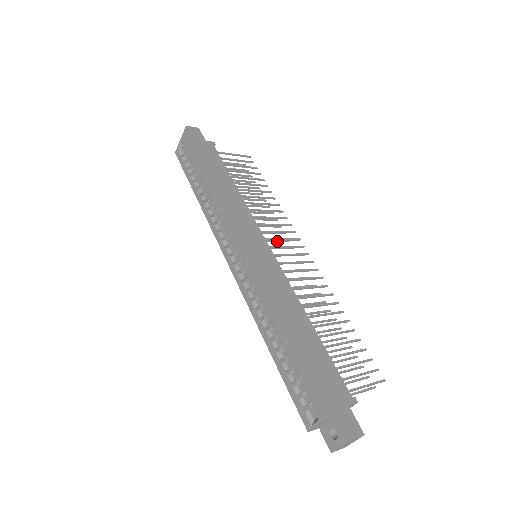
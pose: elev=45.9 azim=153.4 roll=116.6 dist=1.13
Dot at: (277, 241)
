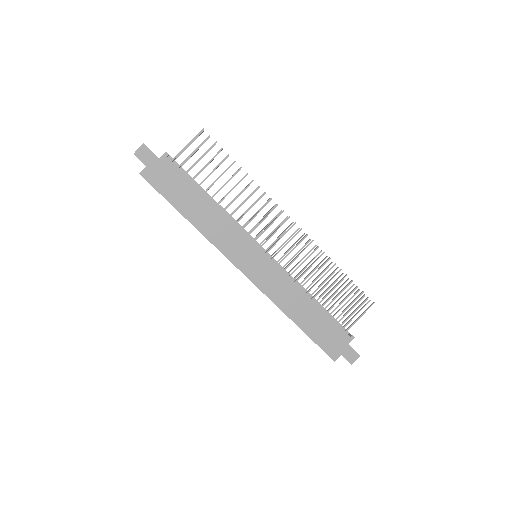
Dot at: occluded
